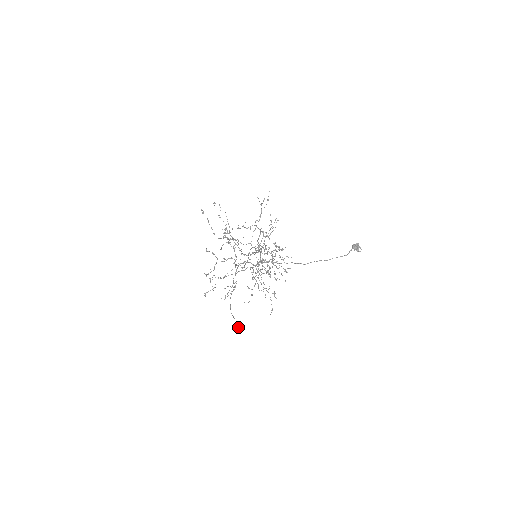
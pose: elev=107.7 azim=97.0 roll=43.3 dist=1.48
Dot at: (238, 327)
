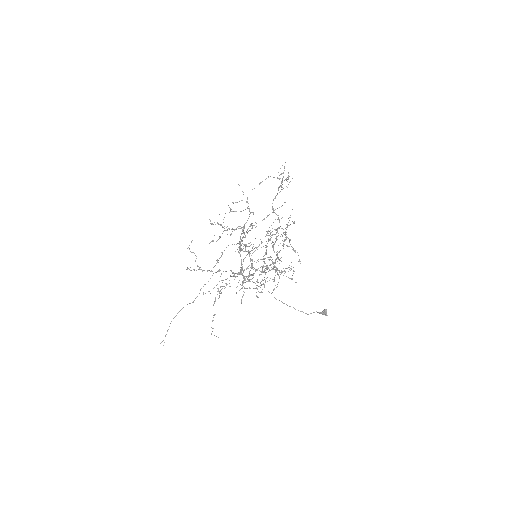
Dot at: occluded
